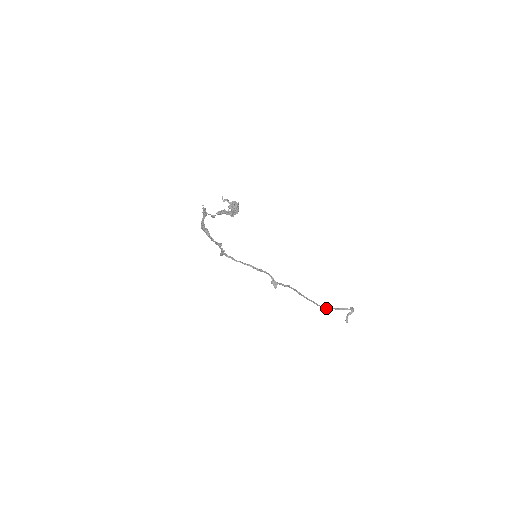
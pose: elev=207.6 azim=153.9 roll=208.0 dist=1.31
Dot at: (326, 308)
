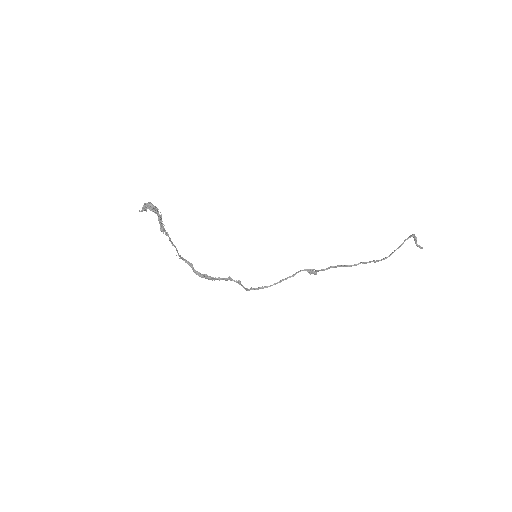
Dot at: (389, 256)
